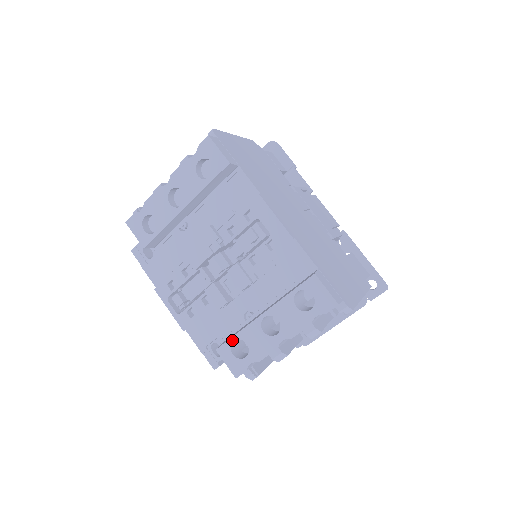
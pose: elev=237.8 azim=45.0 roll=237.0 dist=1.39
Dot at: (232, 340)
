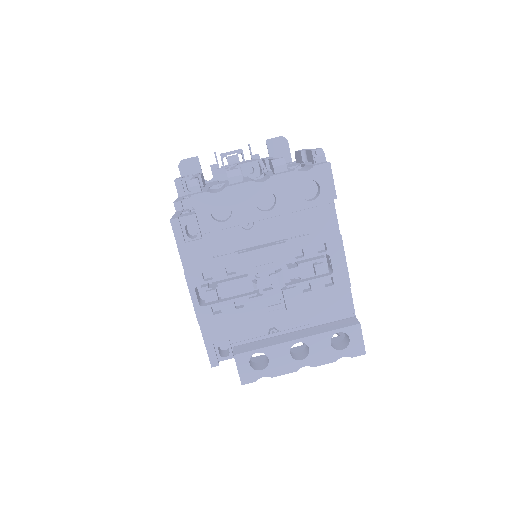
Dot at: (256, 352)
